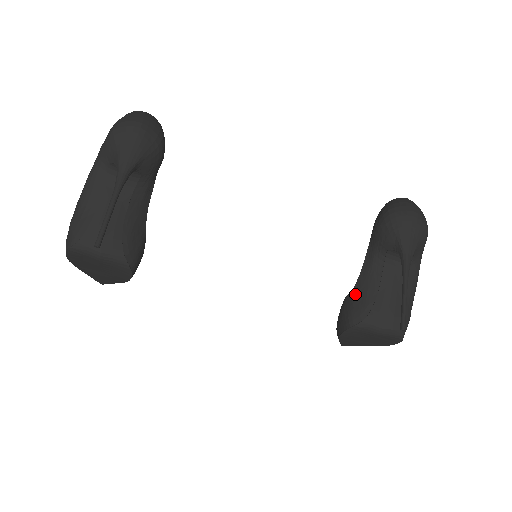
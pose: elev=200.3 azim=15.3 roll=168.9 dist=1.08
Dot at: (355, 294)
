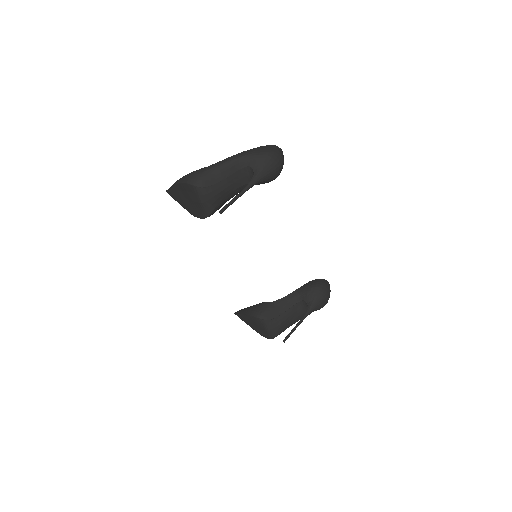
Dot at: (273, 305)
